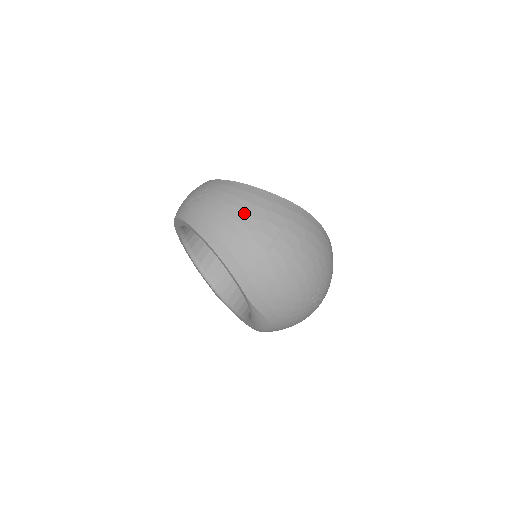
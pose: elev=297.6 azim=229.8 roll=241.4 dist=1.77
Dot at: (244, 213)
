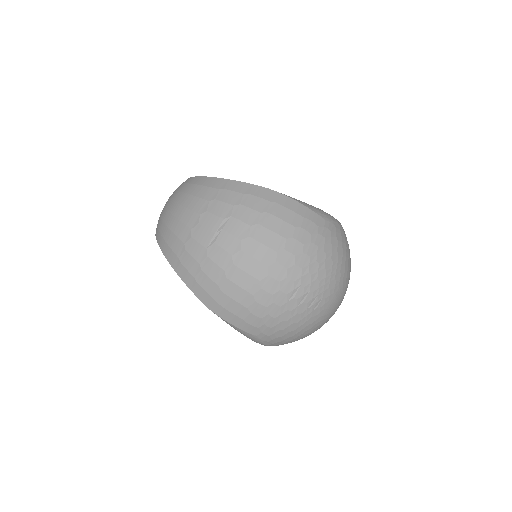
Dot at: (186, 209)
